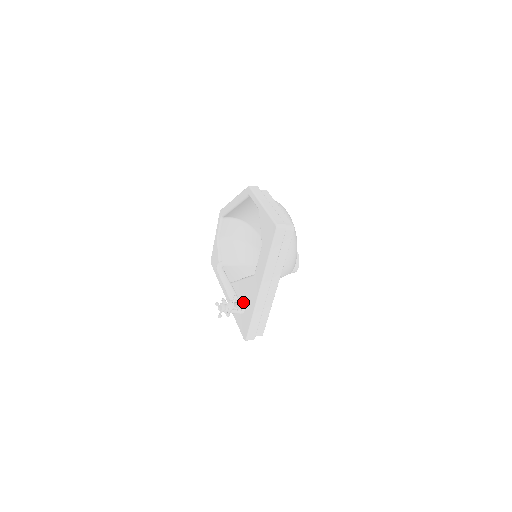
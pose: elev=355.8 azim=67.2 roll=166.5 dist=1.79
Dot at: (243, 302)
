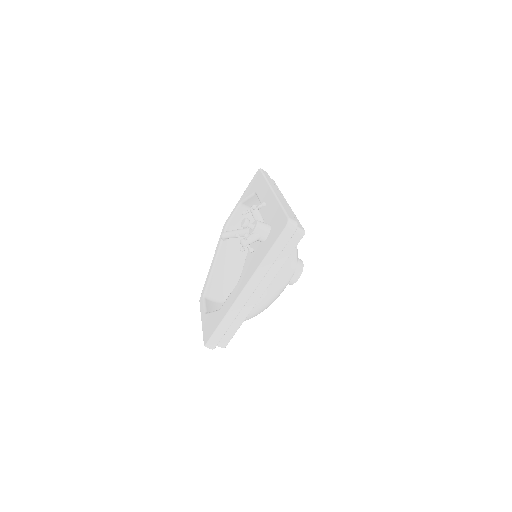
Dot at: occluded
